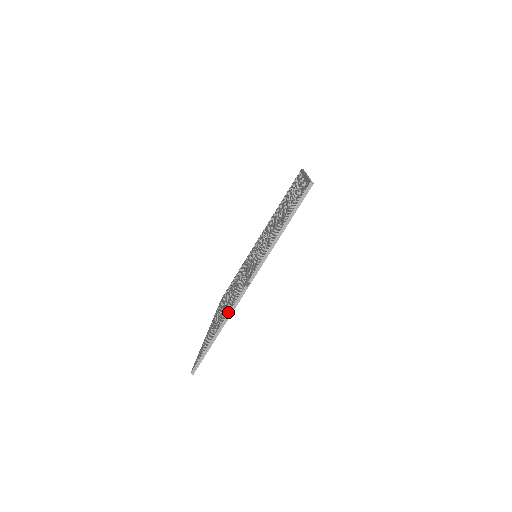
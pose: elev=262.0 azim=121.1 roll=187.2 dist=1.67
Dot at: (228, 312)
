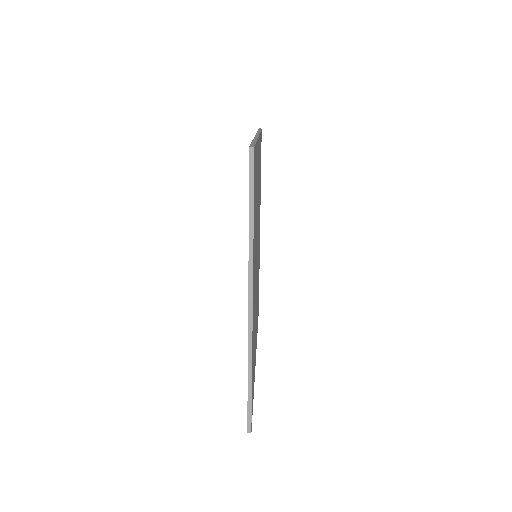
Dot at: occluded
